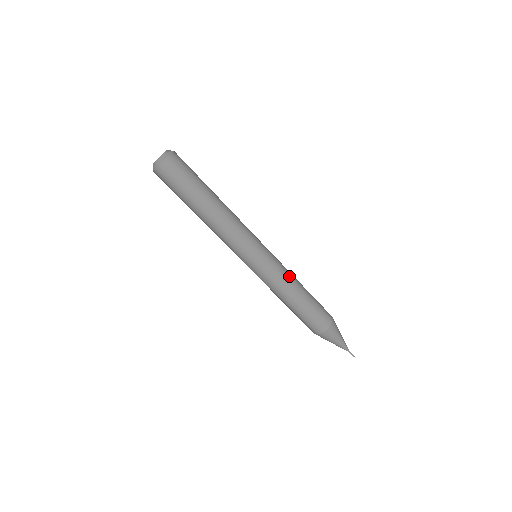
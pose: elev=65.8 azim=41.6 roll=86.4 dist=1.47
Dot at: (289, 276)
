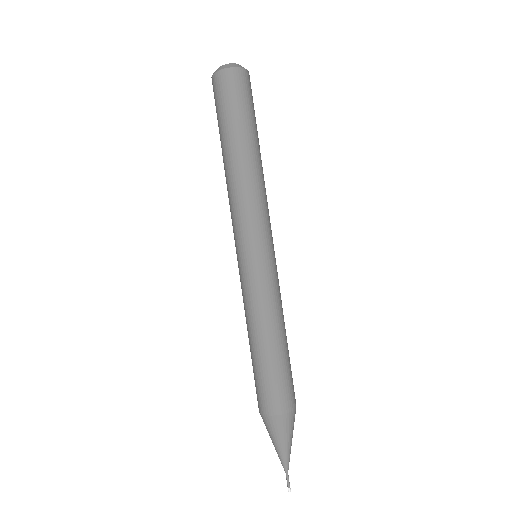
Dot at: occluded
